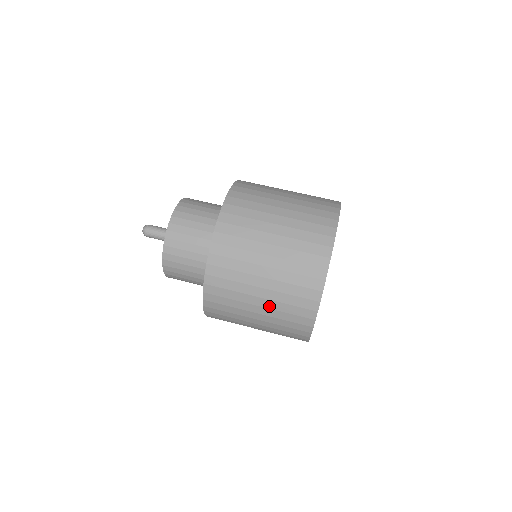
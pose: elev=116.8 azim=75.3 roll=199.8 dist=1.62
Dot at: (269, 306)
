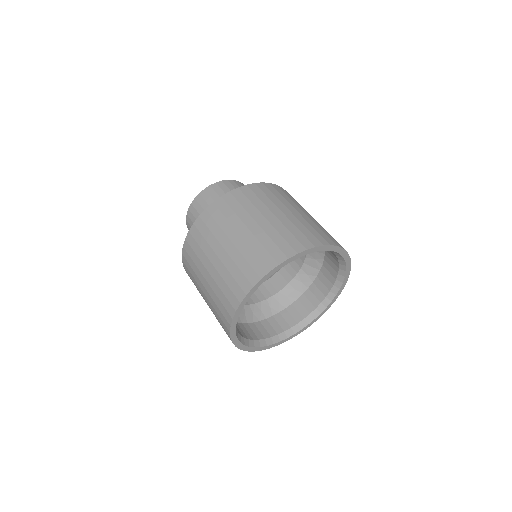
Dot at: (247, 239)
